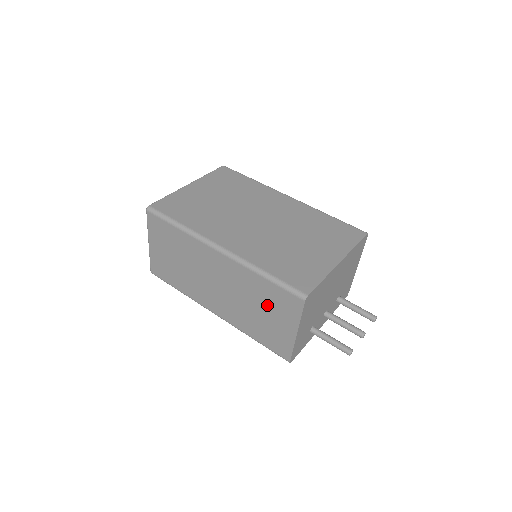
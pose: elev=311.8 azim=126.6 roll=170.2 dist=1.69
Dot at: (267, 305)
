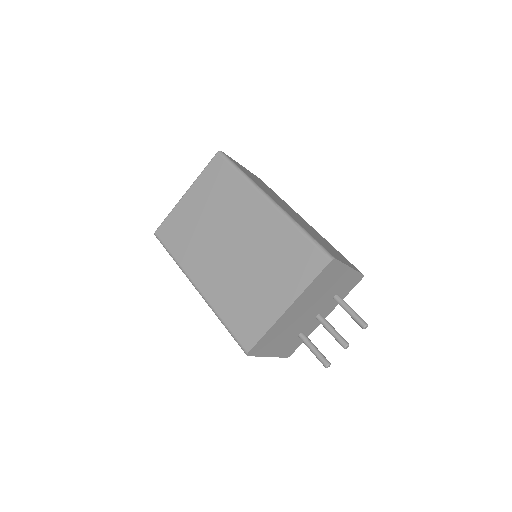
Dot at: occluded
